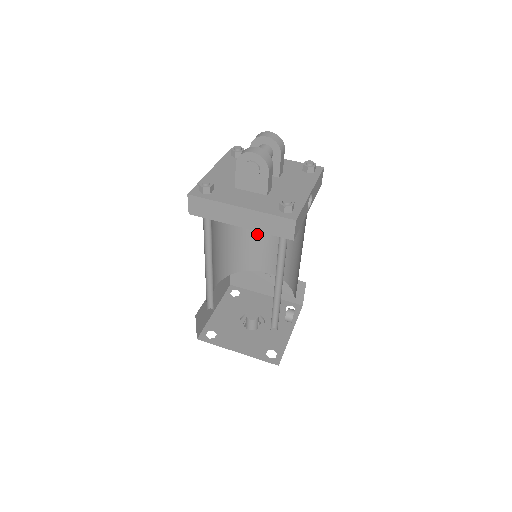
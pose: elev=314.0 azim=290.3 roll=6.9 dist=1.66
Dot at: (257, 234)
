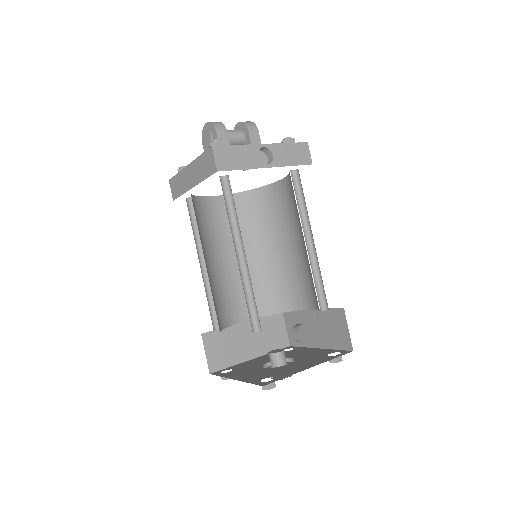
Dot at: (287, 257)
